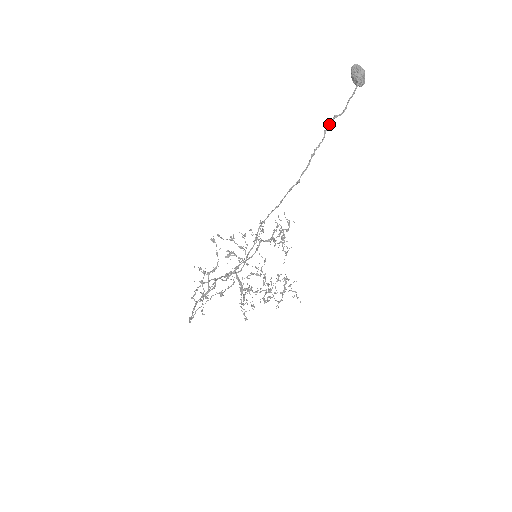
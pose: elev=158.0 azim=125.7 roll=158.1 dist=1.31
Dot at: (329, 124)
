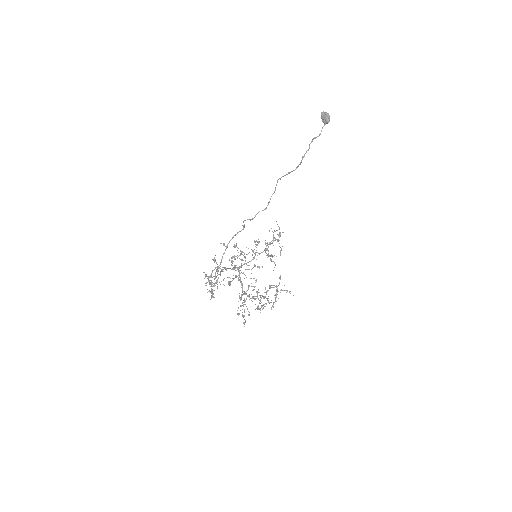
Dot at: (311, 141)
